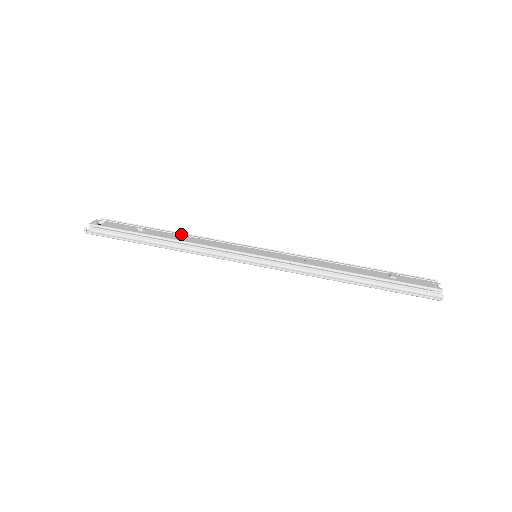
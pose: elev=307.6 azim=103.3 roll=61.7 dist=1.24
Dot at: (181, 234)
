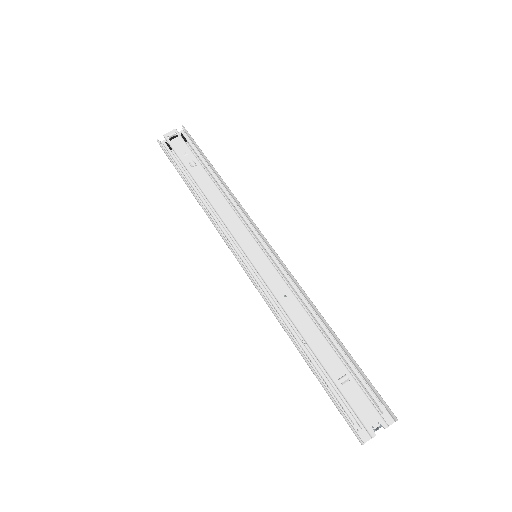
Dot at: (221, 186)
